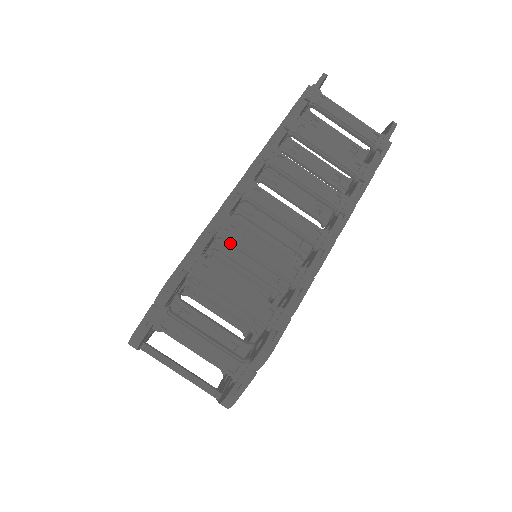
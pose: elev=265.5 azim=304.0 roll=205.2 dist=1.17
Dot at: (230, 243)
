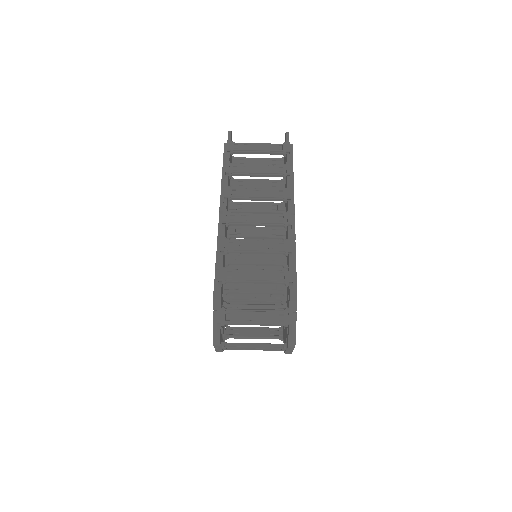
Dot at: (235, 252)
